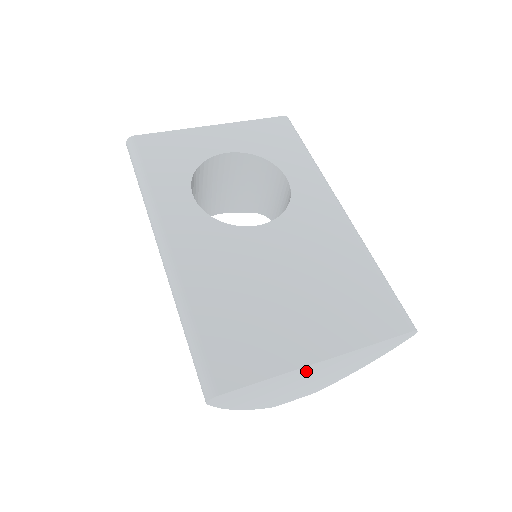
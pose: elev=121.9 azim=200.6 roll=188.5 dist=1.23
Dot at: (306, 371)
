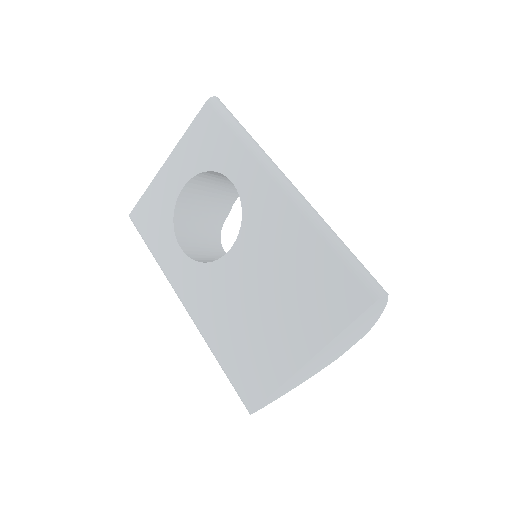
Dot at: (308, 365)
